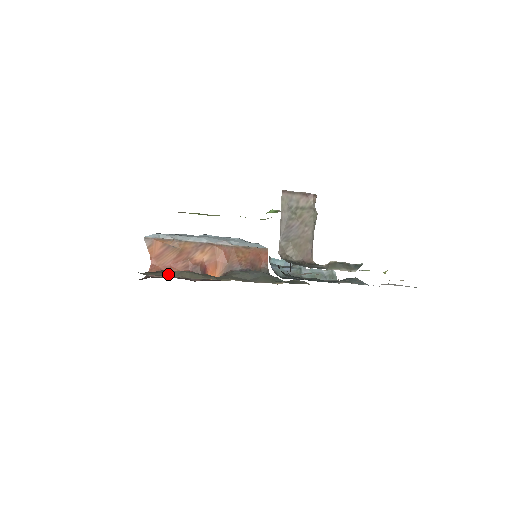
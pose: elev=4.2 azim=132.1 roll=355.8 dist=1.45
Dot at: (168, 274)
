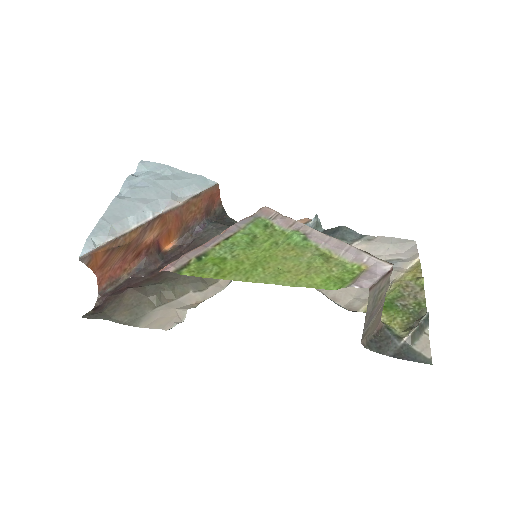
Dot at: (168, 325)
